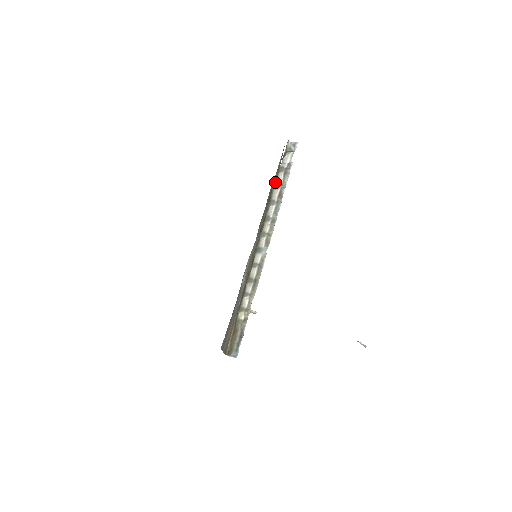
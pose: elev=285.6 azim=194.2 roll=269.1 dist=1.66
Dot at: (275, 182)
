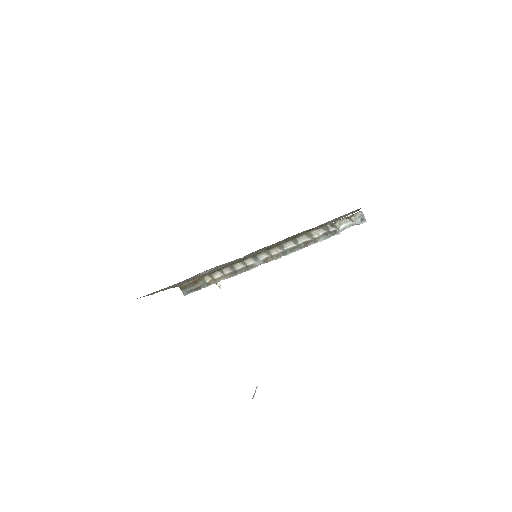
Dot at: (311, 231)
